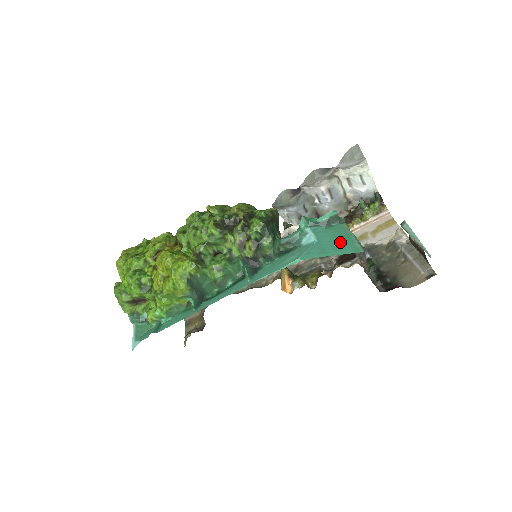
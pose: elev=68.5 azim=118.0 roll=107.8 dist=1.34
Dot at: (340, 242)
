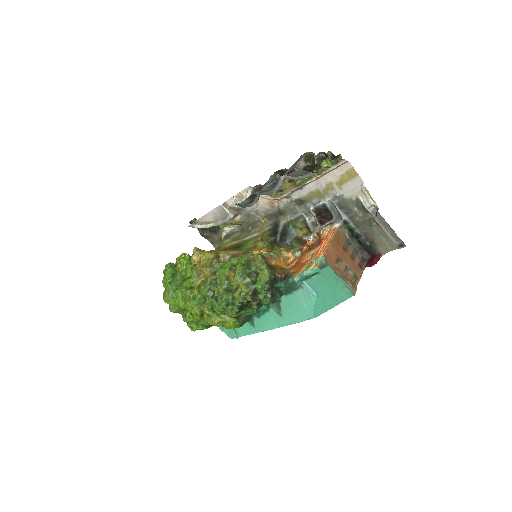
Dot at: (333, 291)
